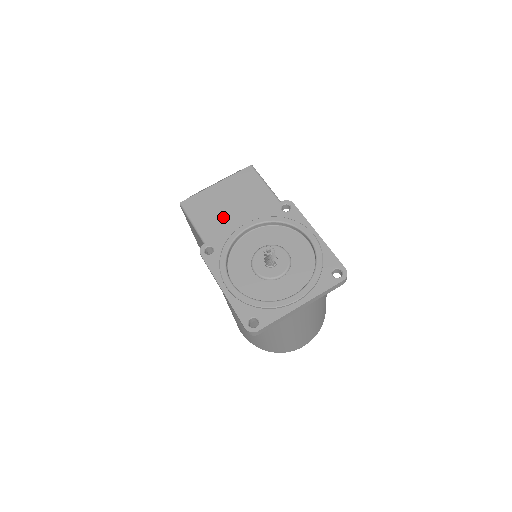
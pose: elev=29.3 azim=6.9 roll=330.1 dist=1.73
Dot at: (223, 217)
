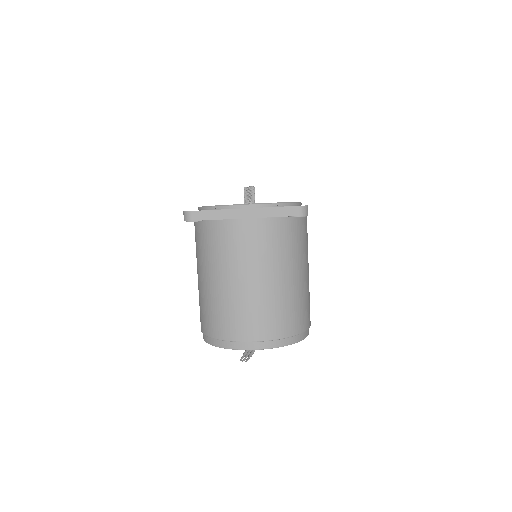
Dot at: occluded
